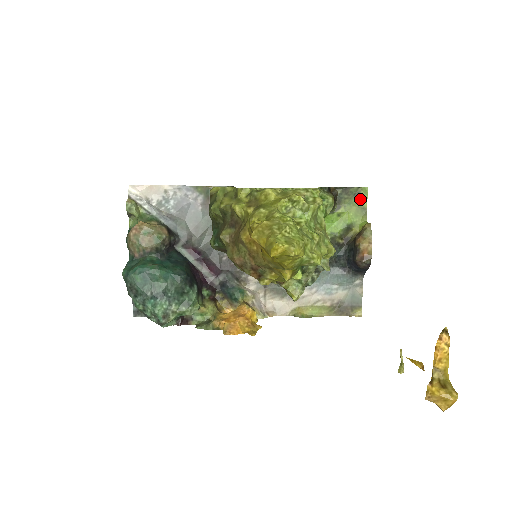
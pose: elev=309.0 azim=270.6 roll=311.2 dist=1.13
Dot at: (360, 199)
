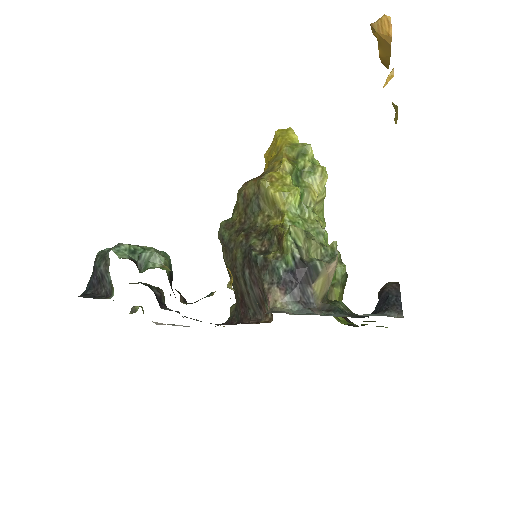
Dot at: occluded
